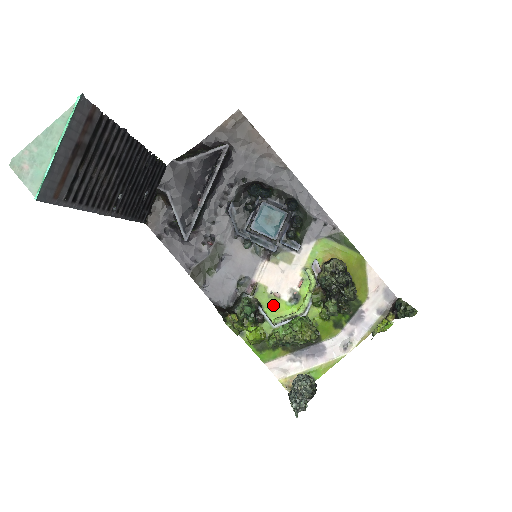
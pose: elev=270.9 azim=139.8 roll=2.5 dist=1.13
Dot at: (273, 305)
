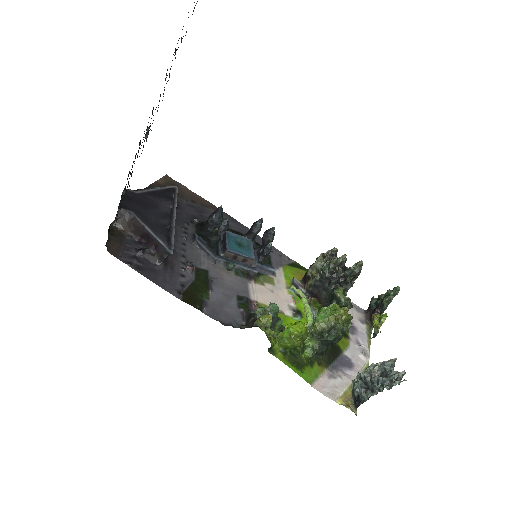
Dot at: (283, 321)
